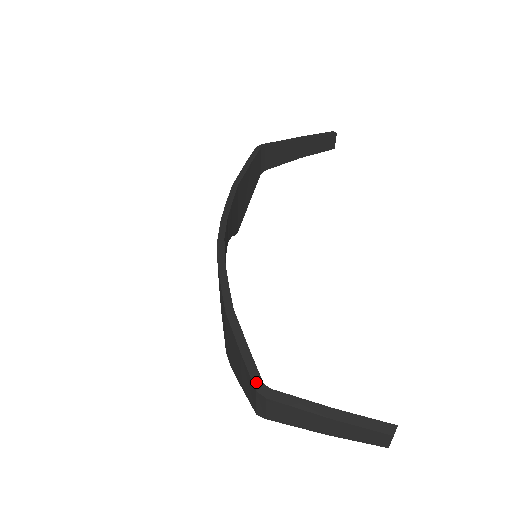
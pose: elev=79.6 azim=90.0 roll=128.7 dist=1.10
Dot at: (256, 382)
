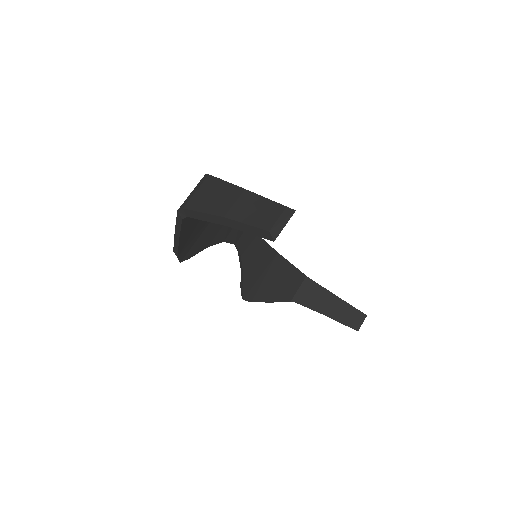
Dot at: occluded
